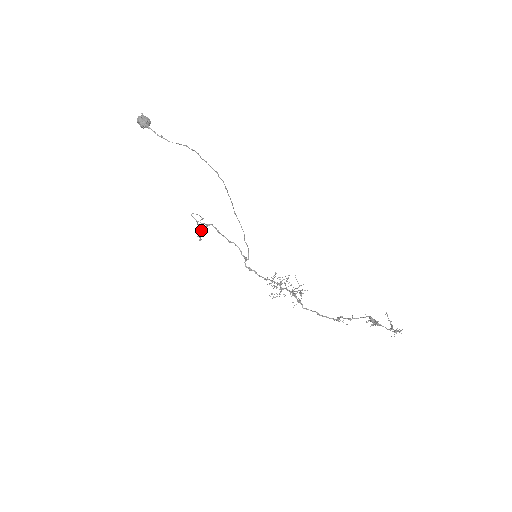
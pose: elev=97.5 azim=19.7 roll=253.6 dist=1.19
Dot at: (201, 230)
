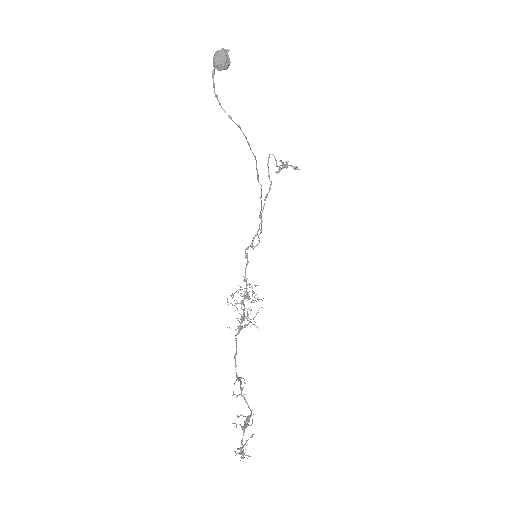
Dot at: occluded
